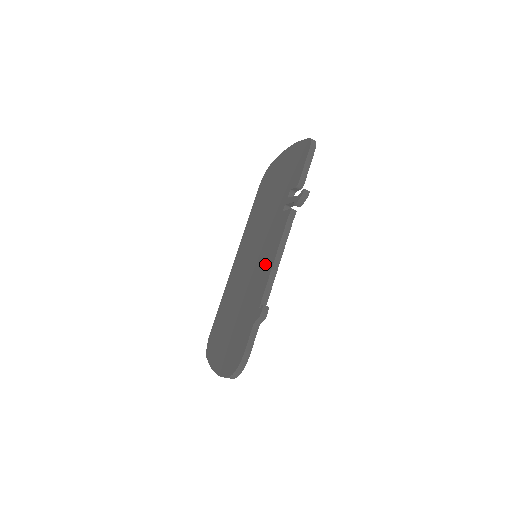
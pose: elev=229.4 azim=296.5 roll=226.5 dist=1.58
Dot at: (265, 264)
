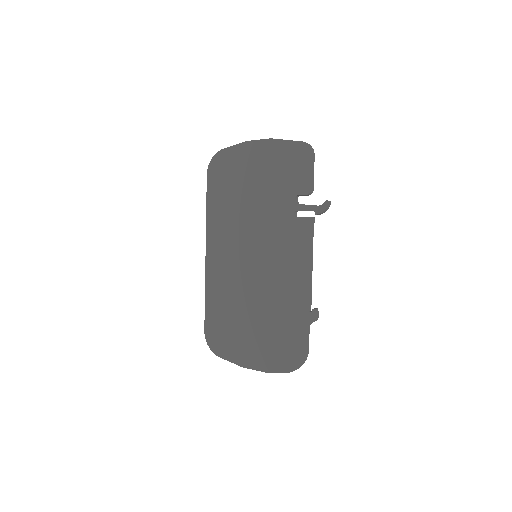
Dot at: (292, 269)
